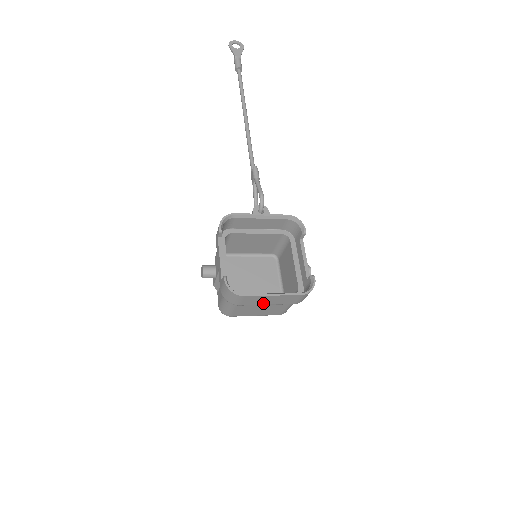
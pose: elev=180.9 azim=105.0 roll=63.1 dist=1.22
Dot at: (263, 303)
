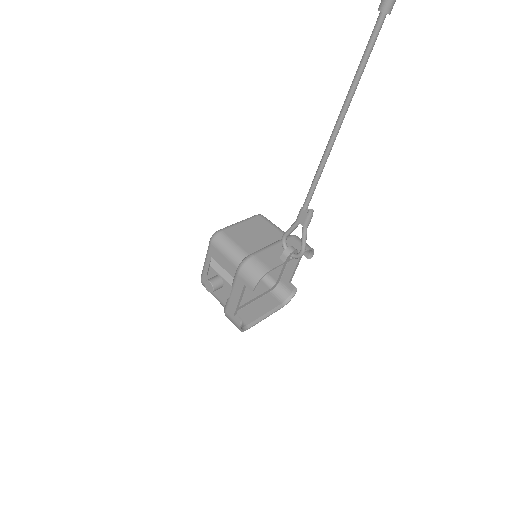
Dot at: (251, 308)
